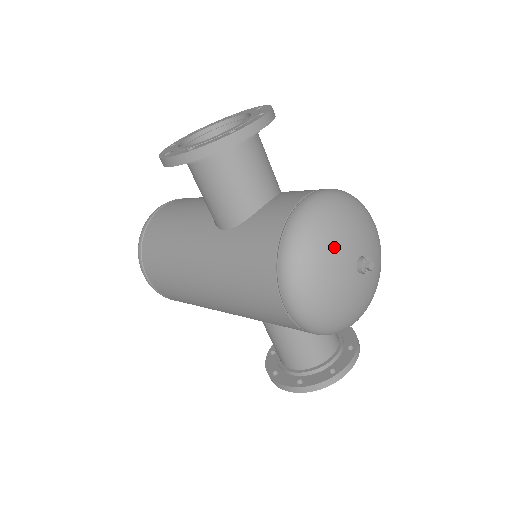
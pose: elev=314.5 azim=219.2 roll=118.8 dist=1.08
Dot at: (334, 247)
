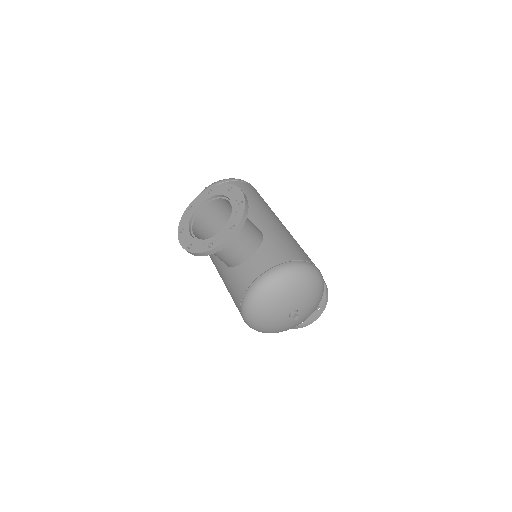
Dot at: (271, 311)
